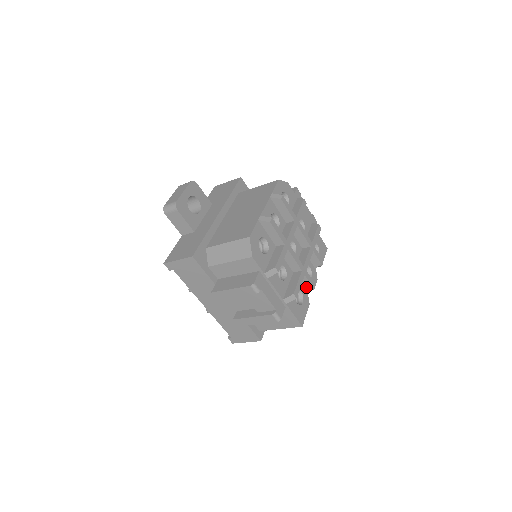
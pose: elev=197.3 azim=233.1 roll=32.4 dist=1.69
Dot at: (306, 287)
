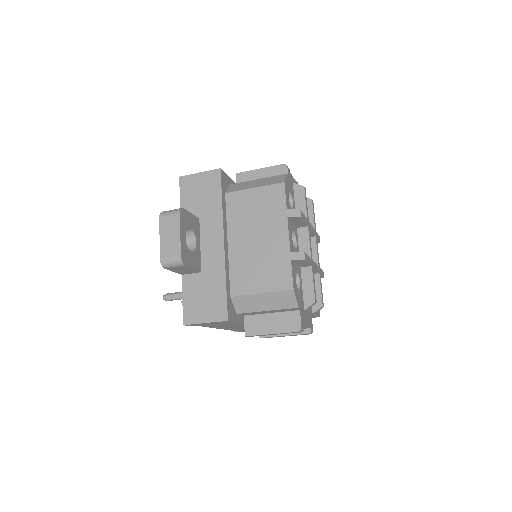
Dot at: occluded
